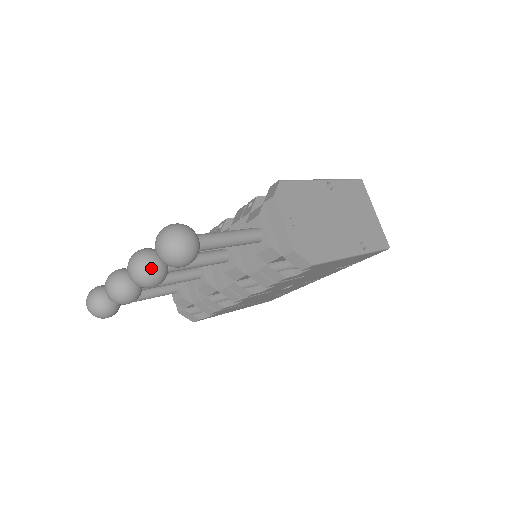
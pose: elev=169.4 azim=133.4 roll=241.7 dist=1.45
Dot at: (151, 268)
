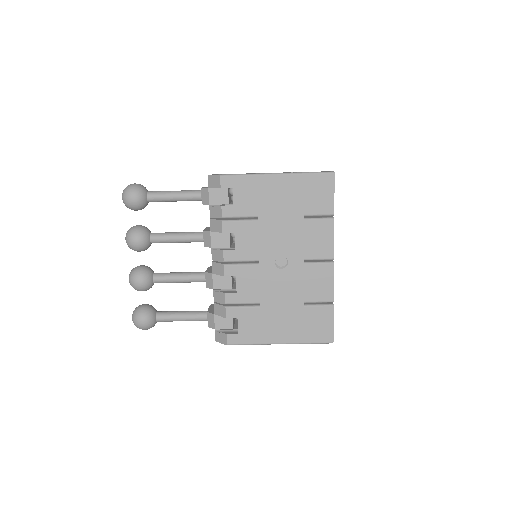
Dot at: (133, 227)
